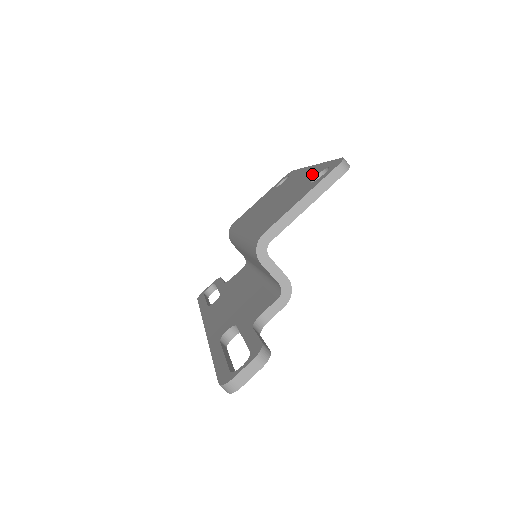
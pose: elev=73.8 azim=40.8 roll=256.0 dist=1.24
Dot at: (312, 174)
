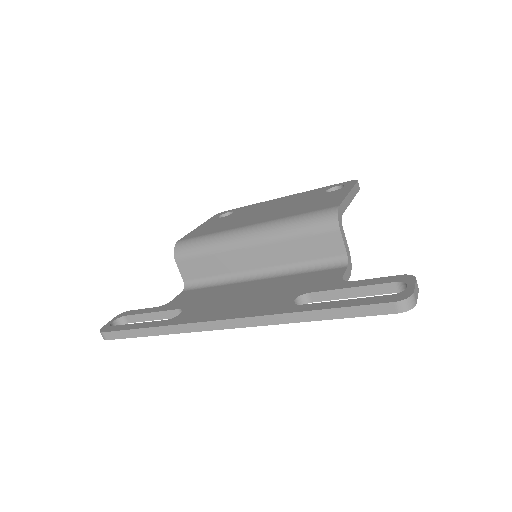
Dot at: (310, 193)
